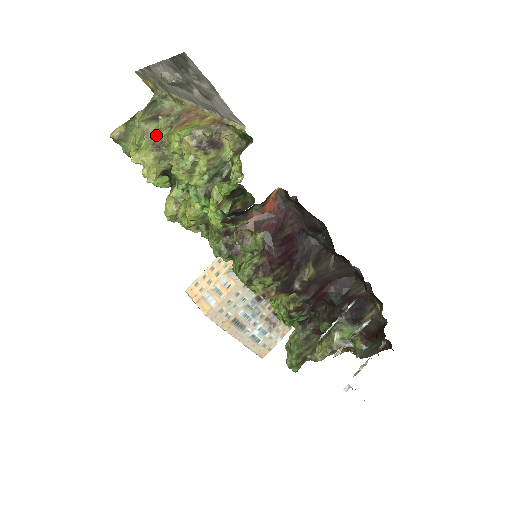
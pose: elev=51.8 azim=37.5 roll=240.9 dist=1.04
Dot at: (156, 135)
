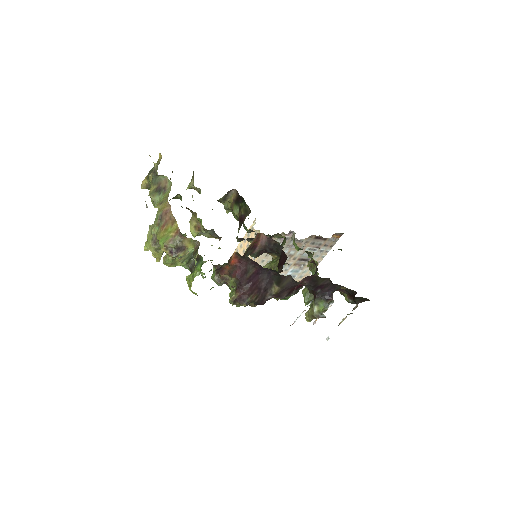
Dot at: (152, 233)
